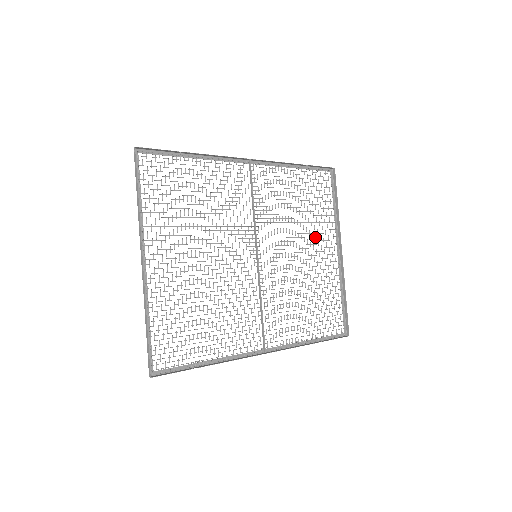
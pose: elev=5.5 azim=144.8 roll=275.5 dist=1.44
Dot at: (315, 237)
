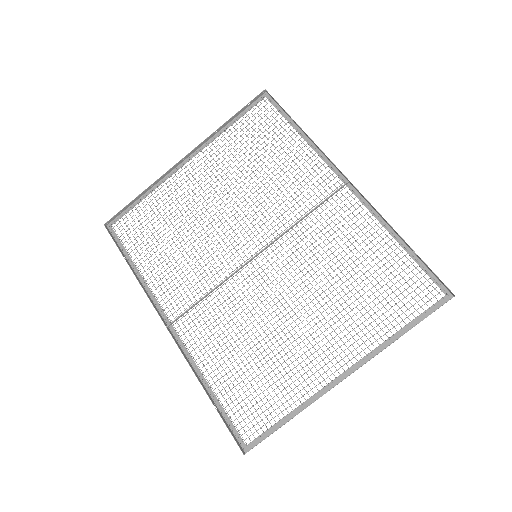
Dot at: (335, 323)
